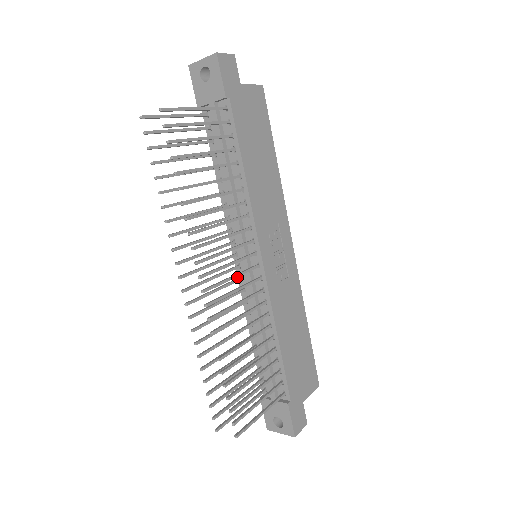
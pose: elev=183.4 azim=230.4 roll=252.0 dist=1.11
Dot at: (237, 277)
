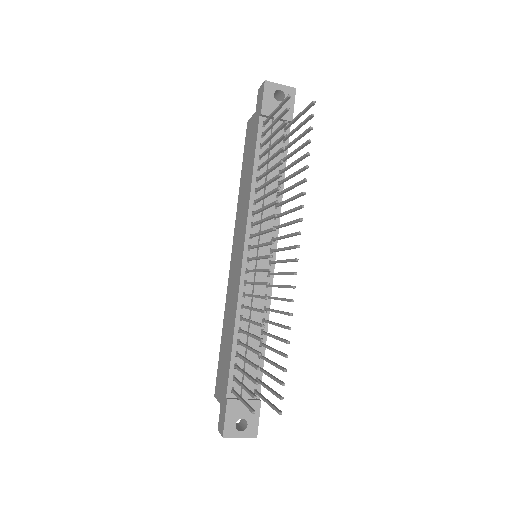
Dot at: (241, 270)
